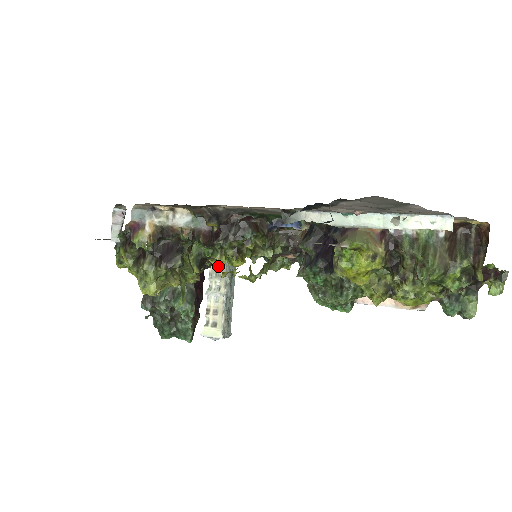
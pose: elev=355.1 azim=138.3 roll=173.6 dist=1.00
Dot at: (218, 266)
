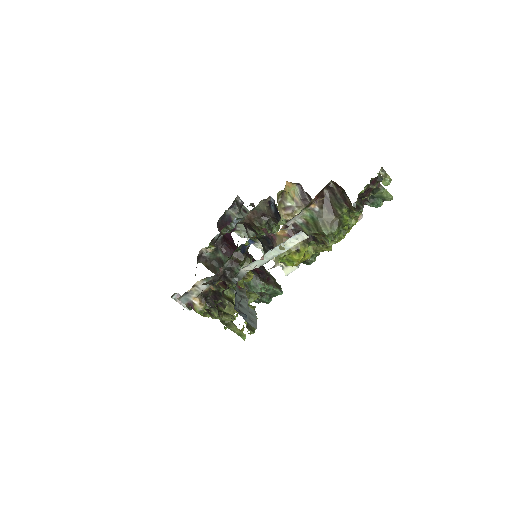
Dot at: occluded
